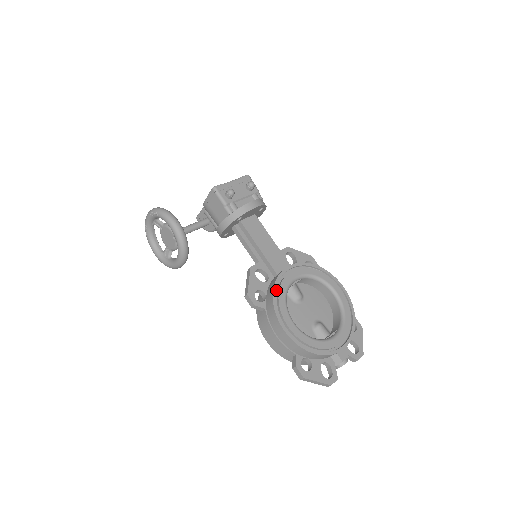
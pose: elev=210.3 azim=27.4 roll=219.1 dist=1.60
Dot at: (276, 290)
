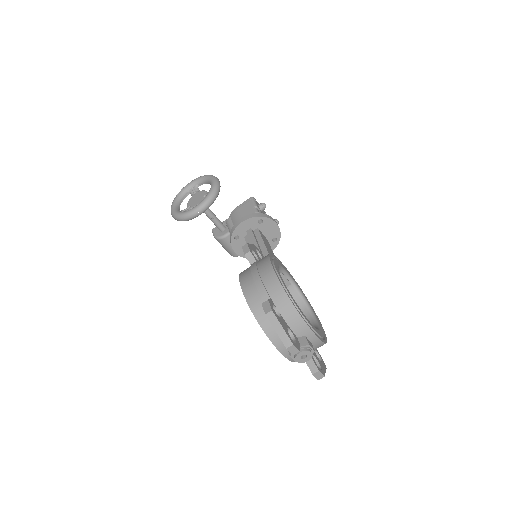
Dot at: occluded
